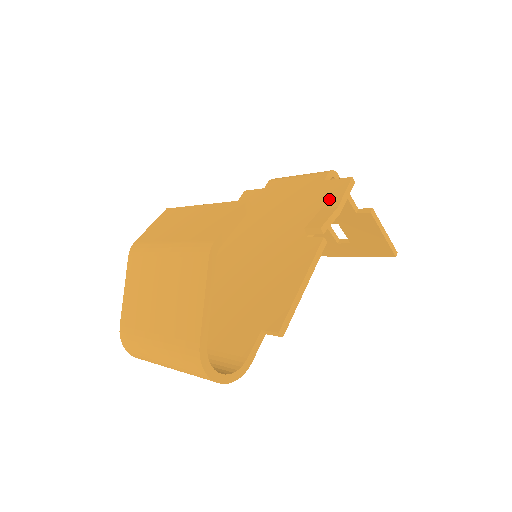
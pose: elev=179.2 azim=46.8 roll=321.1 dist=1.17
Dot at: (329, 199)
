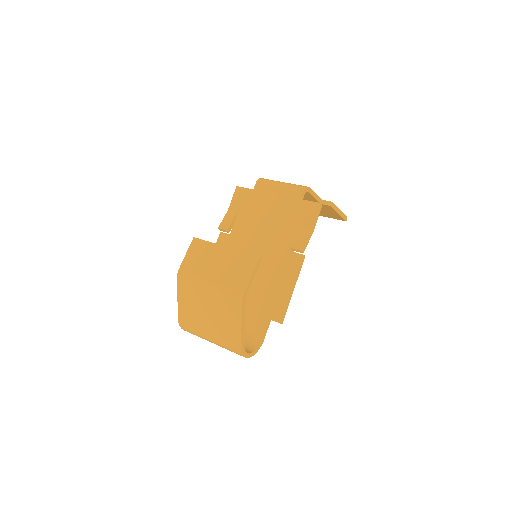
Dot at: (305, 220)
